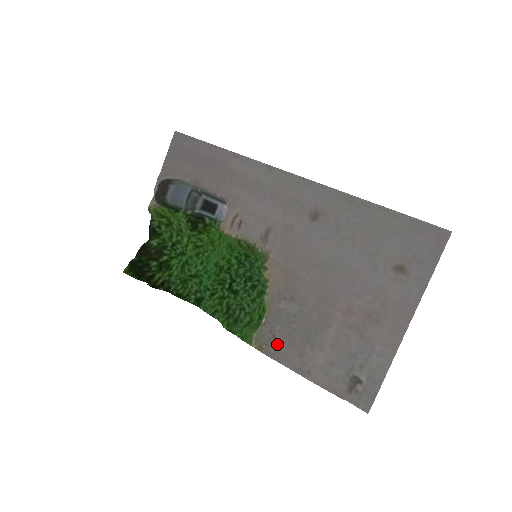
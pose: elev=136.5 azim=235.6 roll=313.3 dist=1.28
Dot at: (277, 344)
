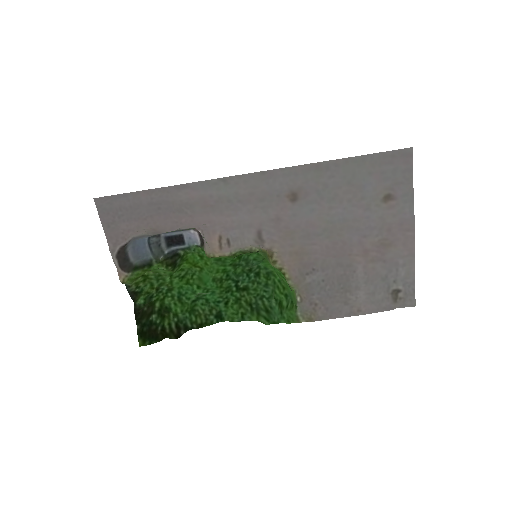
Dot at: (322, 308)
